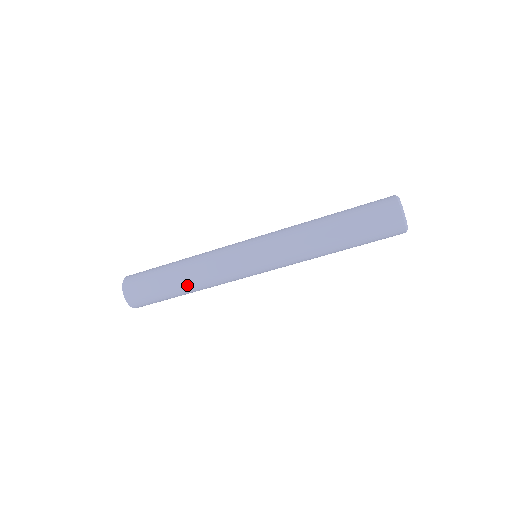
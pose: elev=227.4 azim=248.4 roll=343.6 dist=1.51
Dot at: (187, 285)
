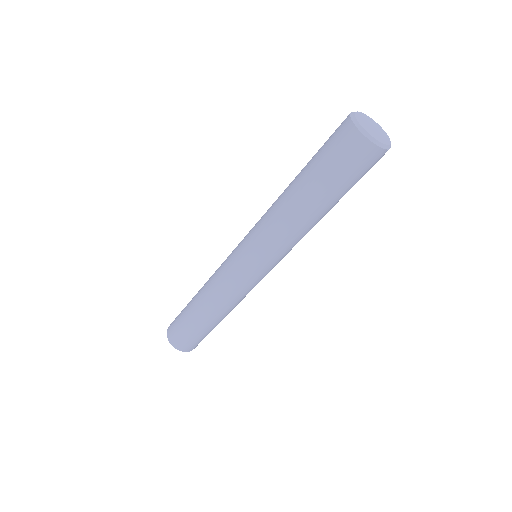
Dot at: (200, 304)
